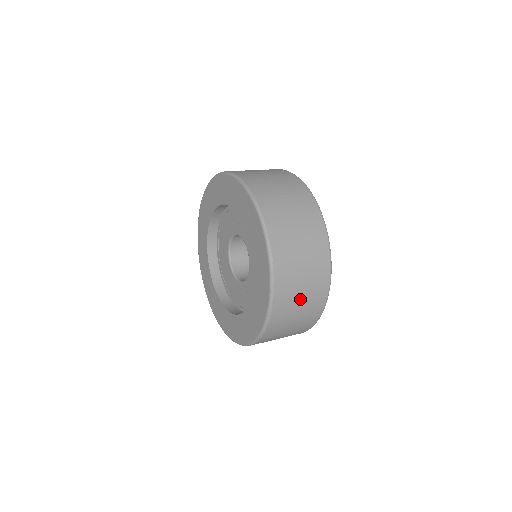
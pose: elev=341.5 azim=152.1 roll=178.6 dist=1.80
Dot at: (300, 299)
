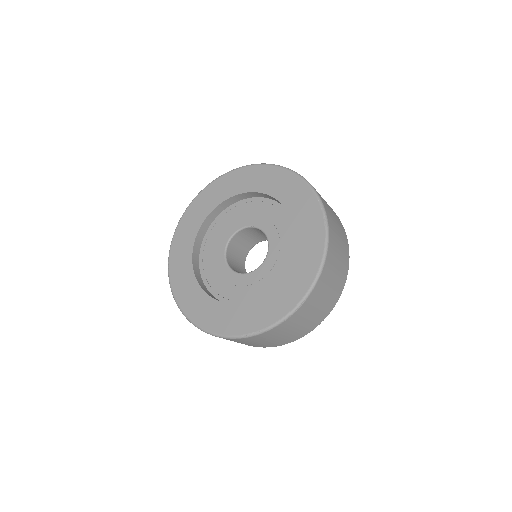
Dot at: (278, 337)
